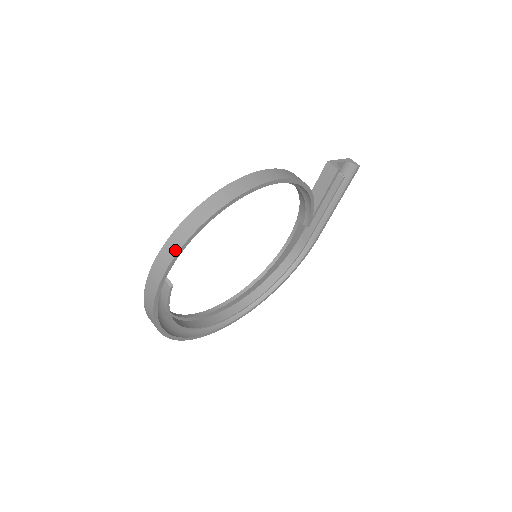
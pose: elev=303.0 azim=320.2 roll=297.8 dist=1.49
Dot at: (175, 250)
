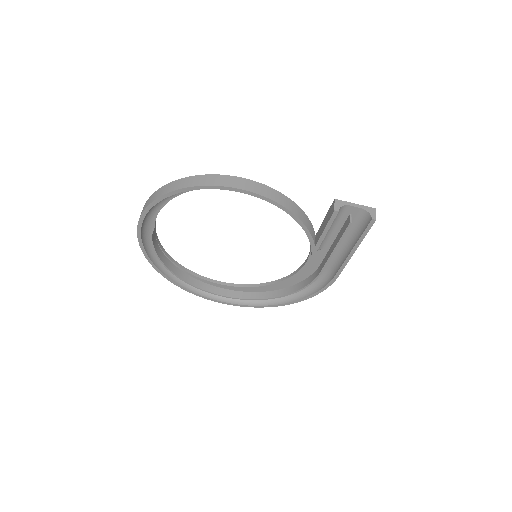
Dot at: (145, 207)
